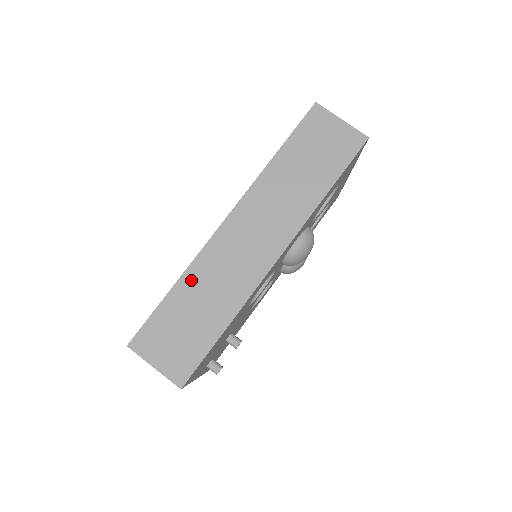
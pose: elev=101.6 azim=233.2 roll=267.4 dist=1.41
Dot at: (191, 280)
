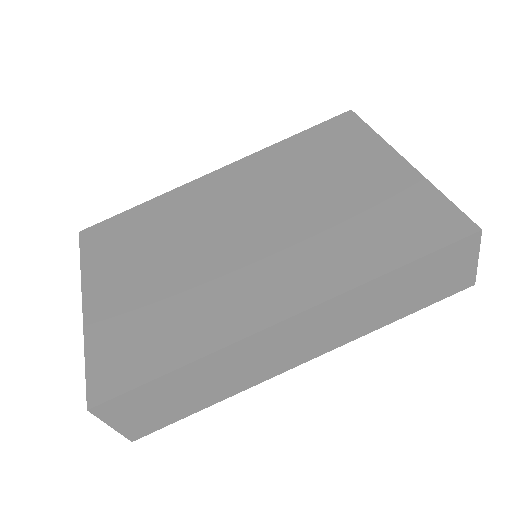
Dot at: (204, 366)
